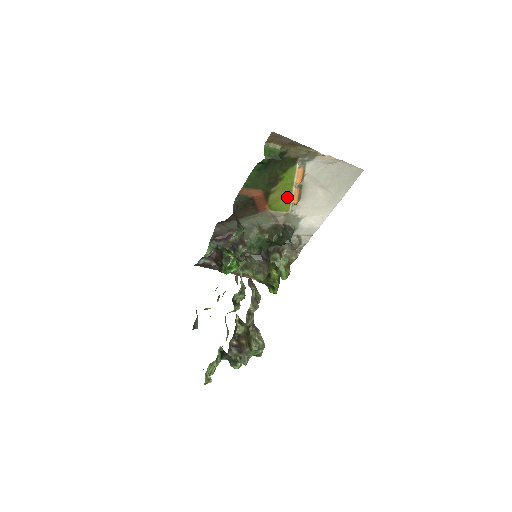
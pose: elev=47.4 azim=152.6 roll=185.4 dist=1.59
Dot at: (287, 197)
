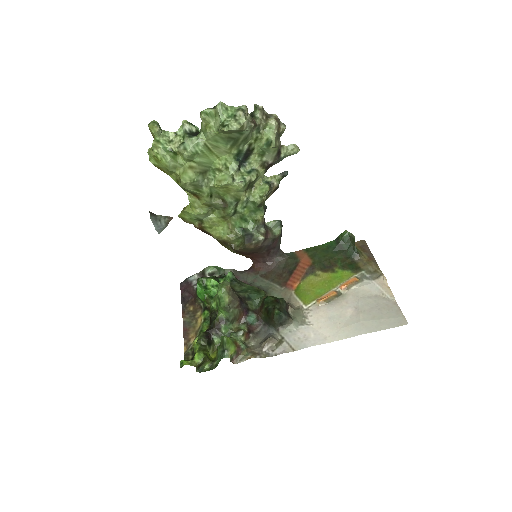
Dot at: (319, 293)
